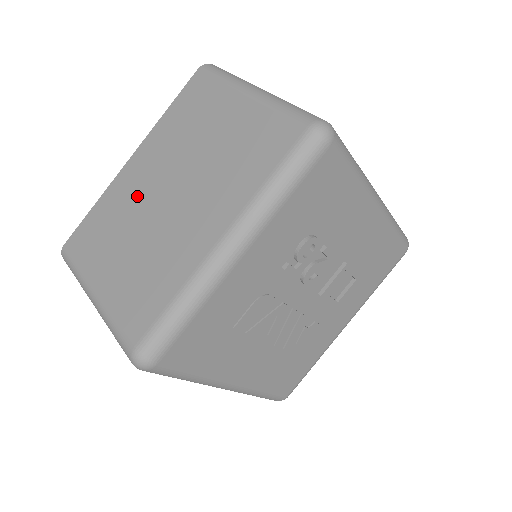
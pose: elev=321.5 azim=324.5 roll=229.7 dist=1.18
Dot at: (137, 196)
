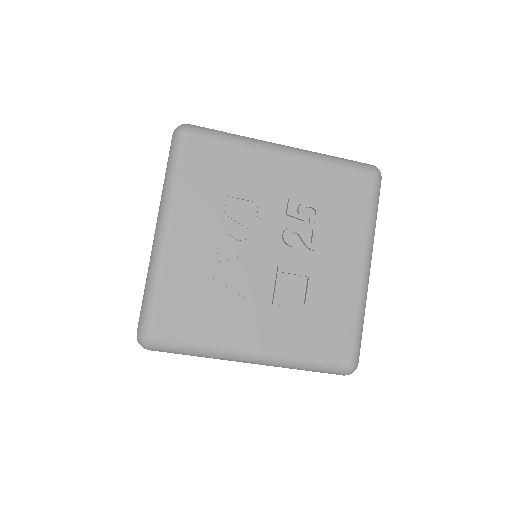
Dot at: occluded
